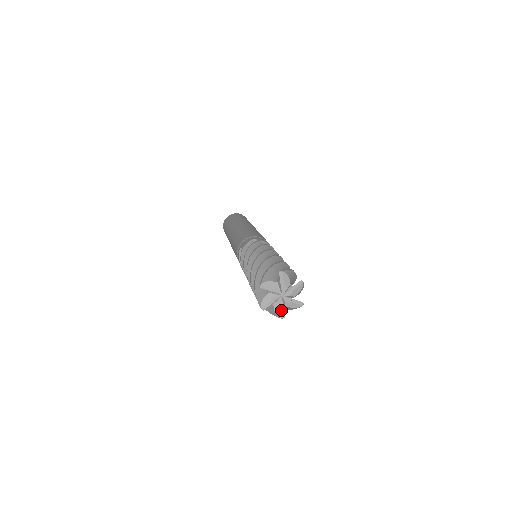
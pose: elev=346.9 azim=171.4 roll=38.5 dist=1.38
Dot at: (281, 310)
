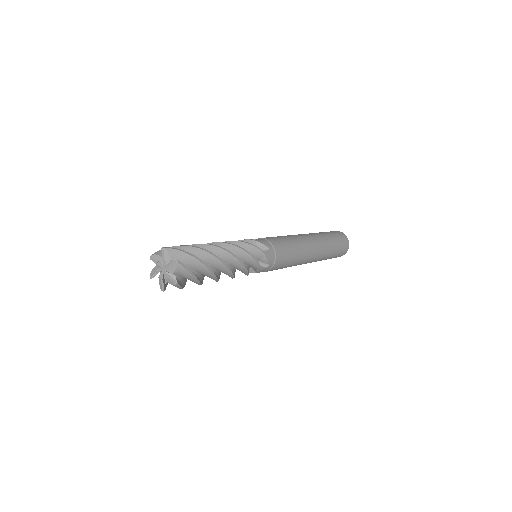
Dot at: (162, 283)
